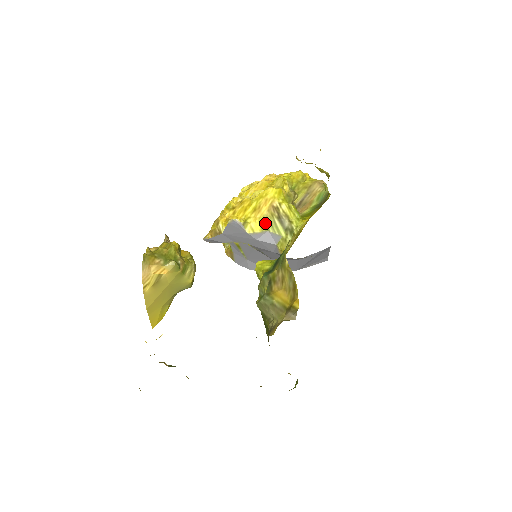
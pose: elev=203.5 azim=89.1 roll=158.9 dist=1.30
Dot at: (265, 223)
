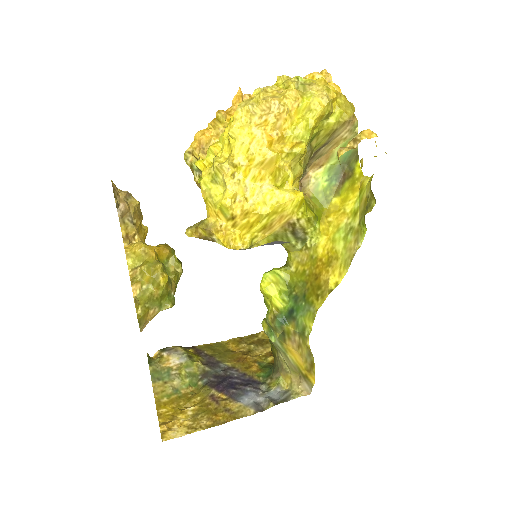
Dot at: (274, 237)
